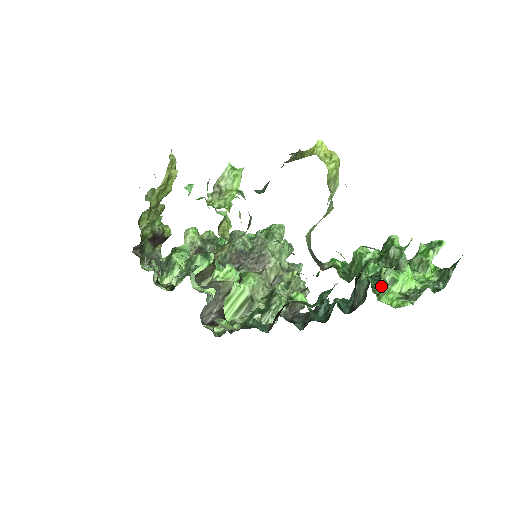
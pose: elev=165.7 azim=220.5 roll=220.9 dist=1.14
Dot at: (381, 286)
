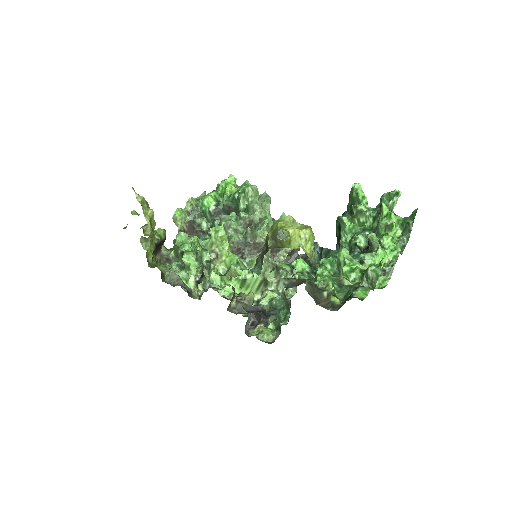
Dot at: occluded
